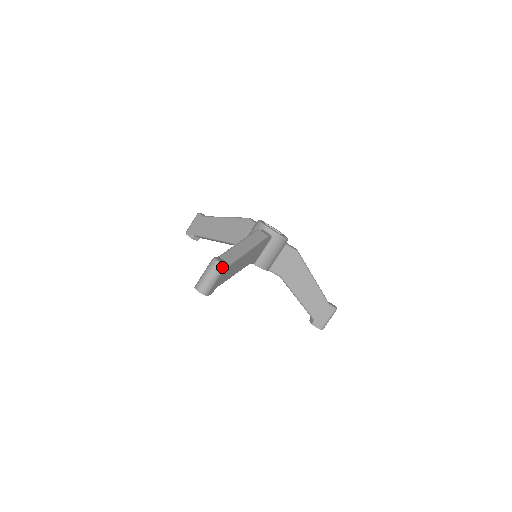
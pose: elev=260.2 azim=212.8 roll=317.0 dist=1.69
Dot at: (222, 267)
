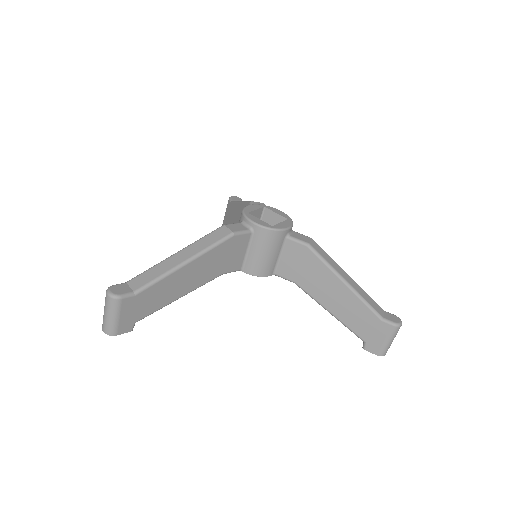
Dot at: (115, 300)
